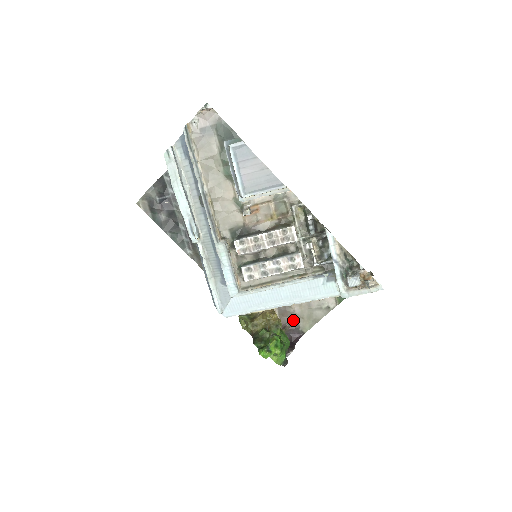
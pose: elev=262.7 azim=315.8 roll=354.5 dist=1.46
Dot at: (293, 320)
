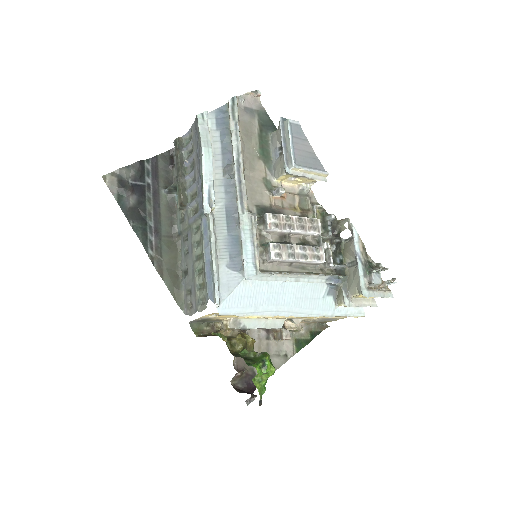
Dot at: occluded
